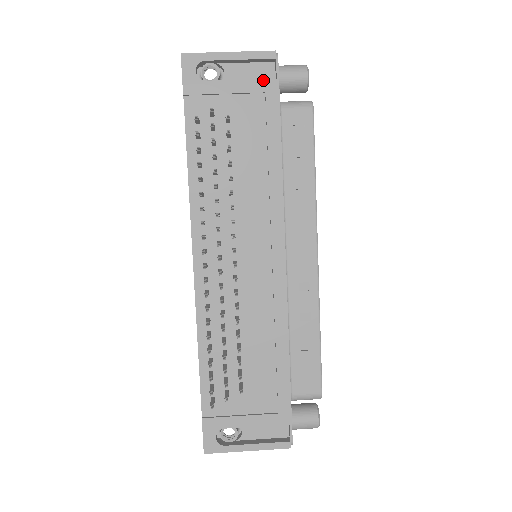
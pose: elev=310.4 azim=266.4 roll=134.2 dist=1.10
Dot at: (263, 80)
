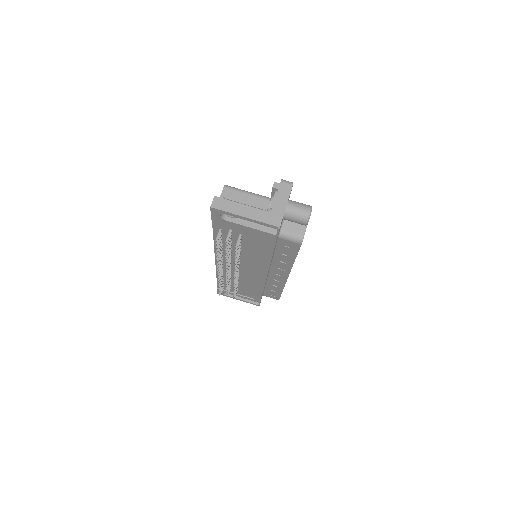
Dot at: (266, 233)
